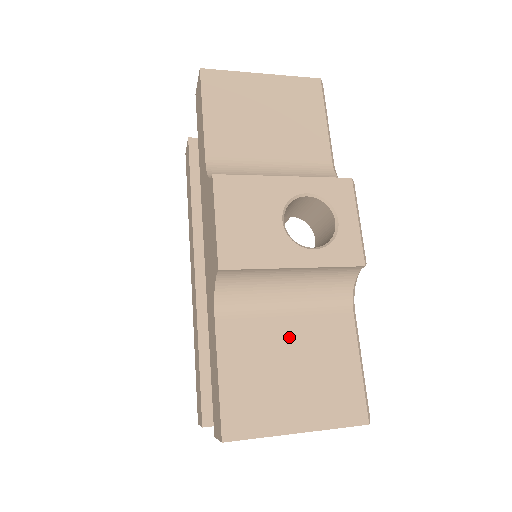
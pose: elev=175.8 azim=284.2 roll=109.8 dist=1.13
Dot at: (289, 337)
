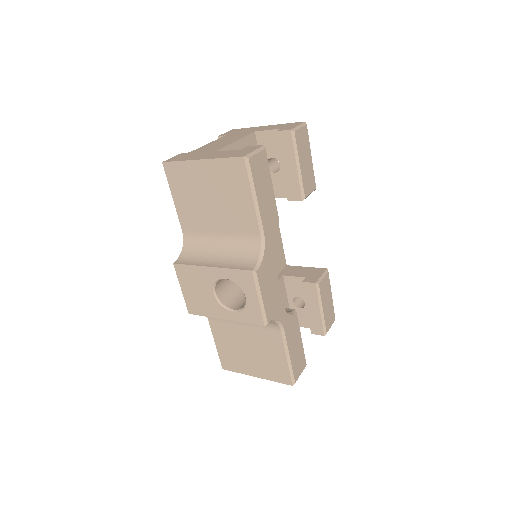
Dot at: (245, 336)
